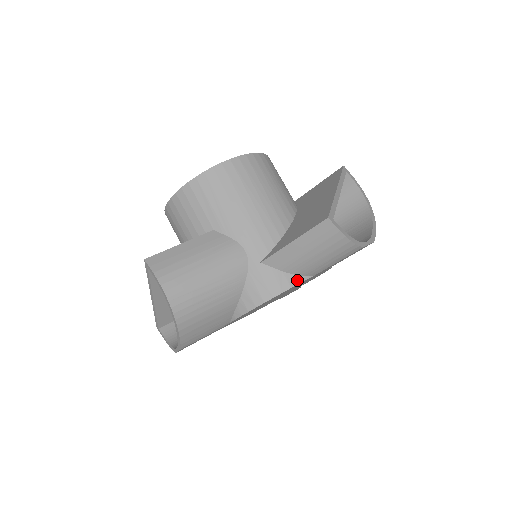
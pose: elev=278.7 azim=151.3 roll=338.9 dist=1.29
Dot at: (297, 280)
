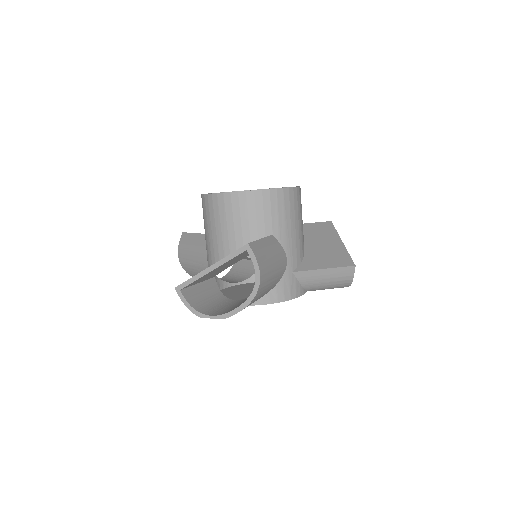
Dot at: (303, 292)
